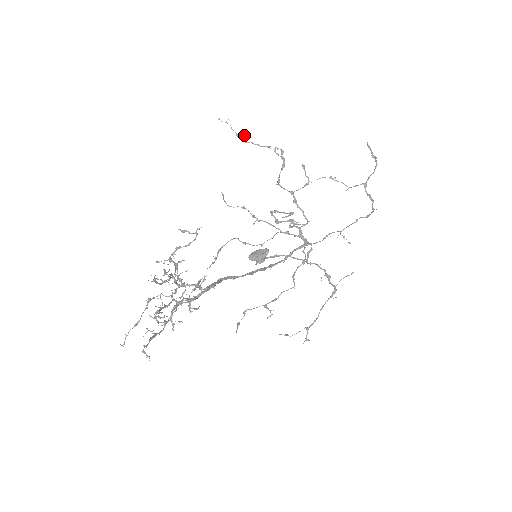
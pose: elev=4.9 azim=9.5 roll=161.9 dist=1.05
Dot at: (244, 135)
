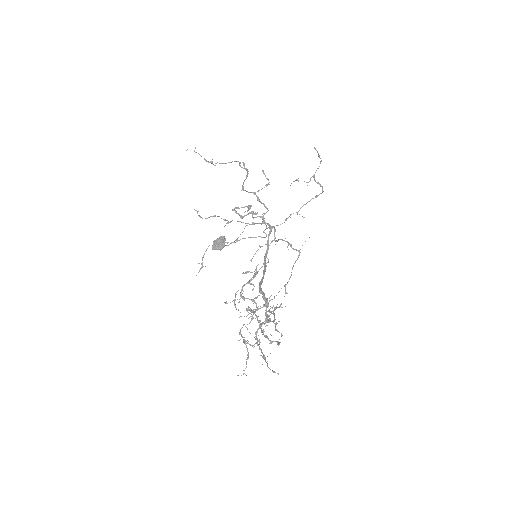
Dot at: (212, 159)
